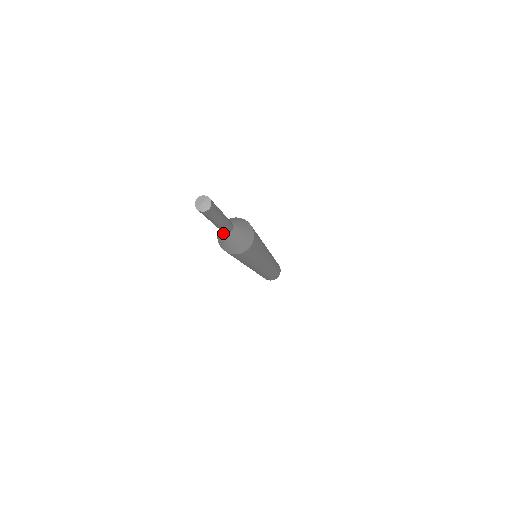
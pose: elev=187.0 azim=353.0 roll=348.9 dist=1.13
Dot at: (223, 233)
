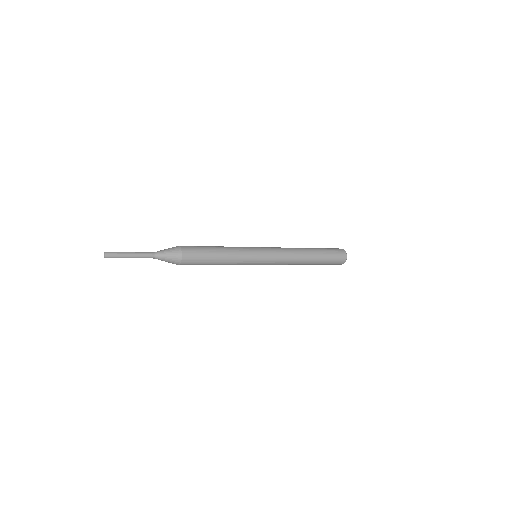
Dot at: (154, 258)
